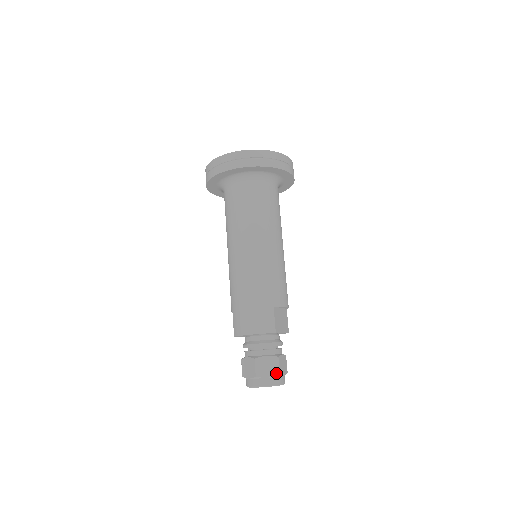
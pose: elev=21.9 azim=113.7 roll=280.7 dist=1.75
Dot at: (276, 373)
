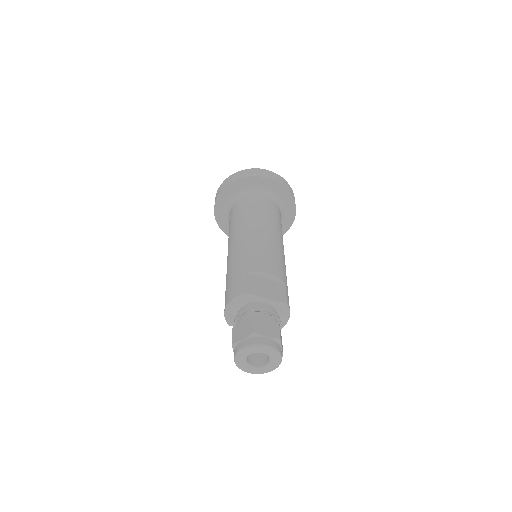
Dot at: (250, 332)
